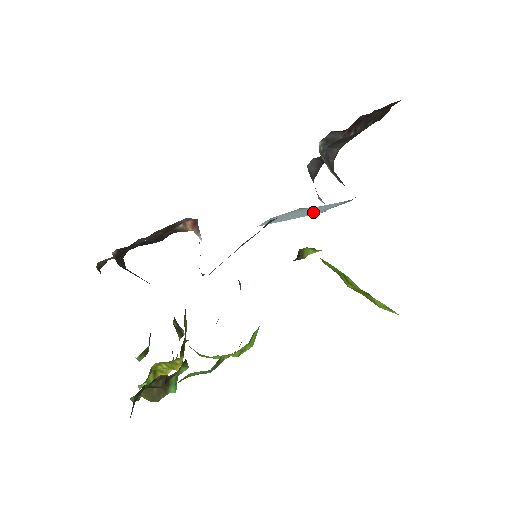
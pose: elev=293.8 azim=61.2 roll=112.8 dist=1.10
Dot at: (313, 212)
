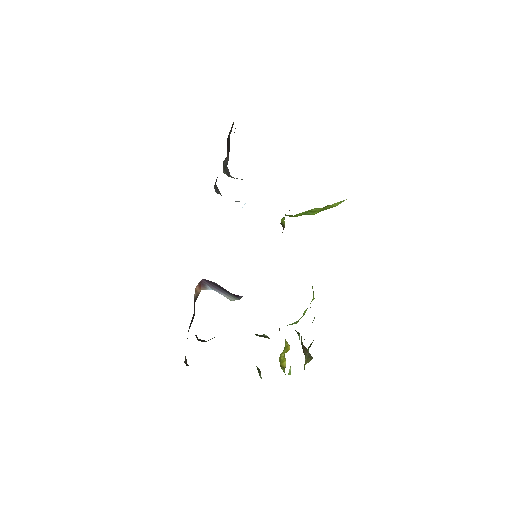
Dot at: occluded
